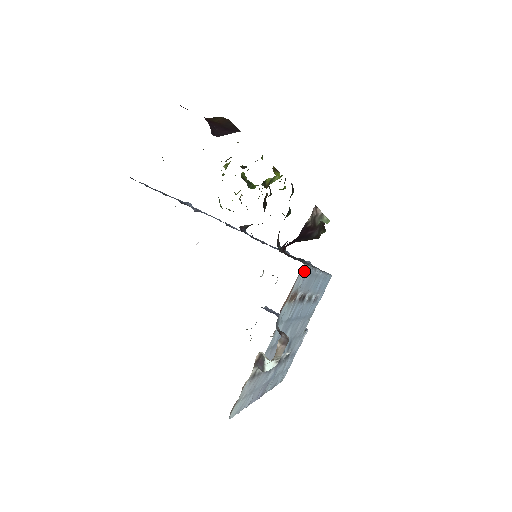
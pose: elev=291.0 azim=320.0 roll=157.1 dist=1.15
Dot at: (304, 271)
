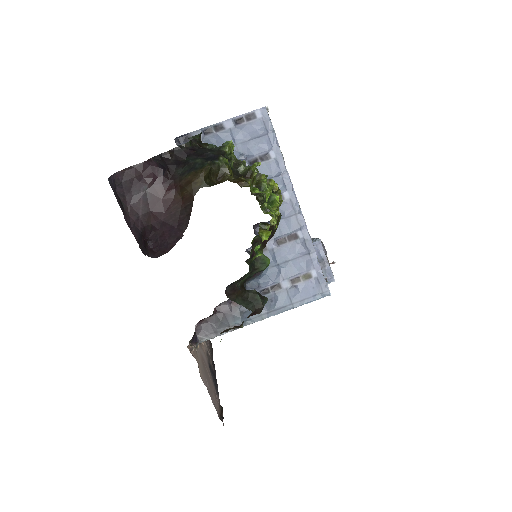
Dot at: (209, 338)
